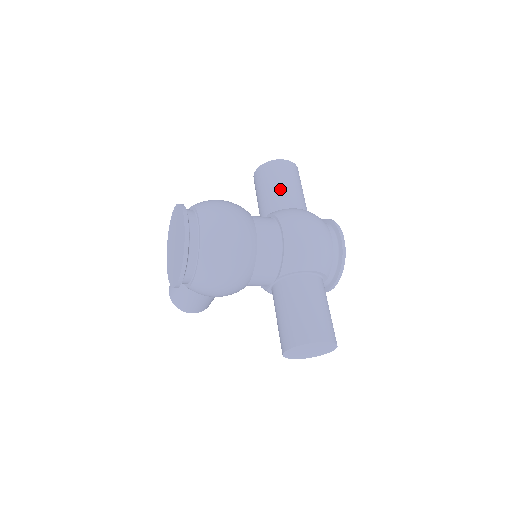
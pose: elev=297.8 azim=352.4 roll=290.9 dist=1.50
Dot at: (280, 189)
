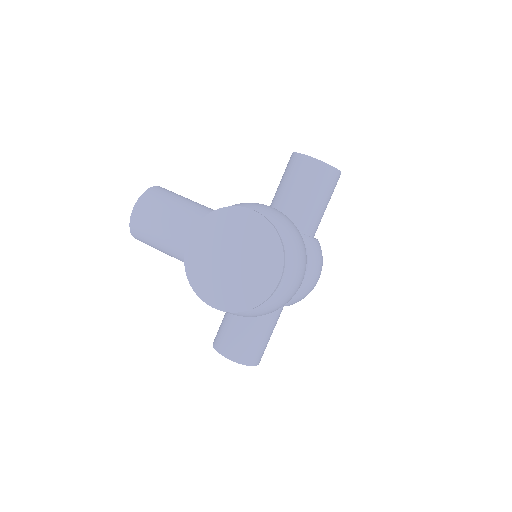
Dot at: (320, 208)
